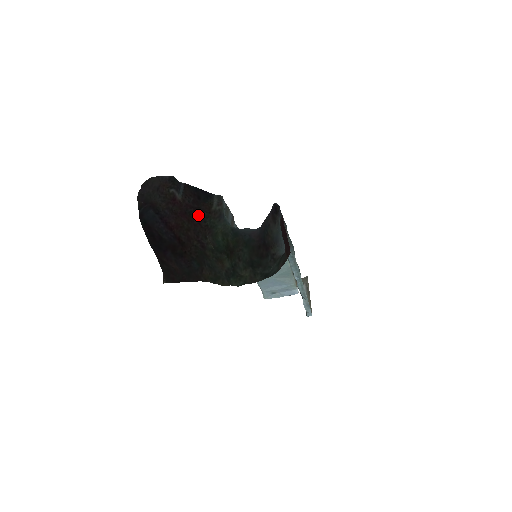
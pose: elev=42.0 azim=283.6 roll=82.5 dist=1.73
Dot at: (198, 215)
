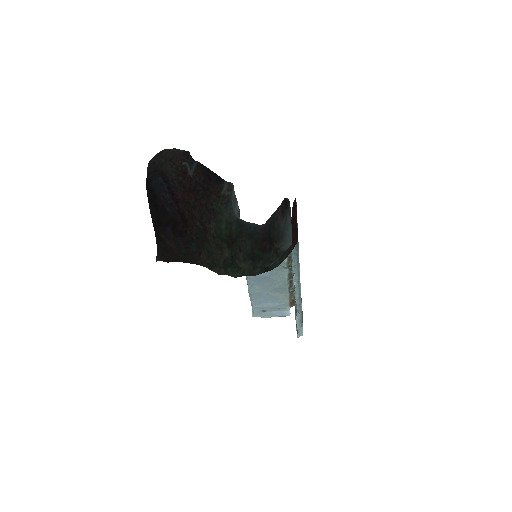
Dot at: (206, 196)
